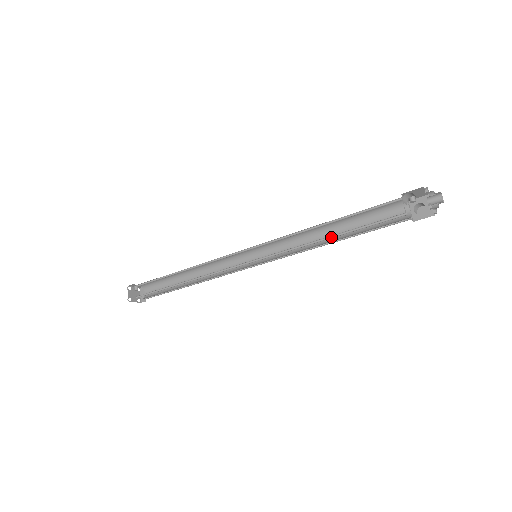
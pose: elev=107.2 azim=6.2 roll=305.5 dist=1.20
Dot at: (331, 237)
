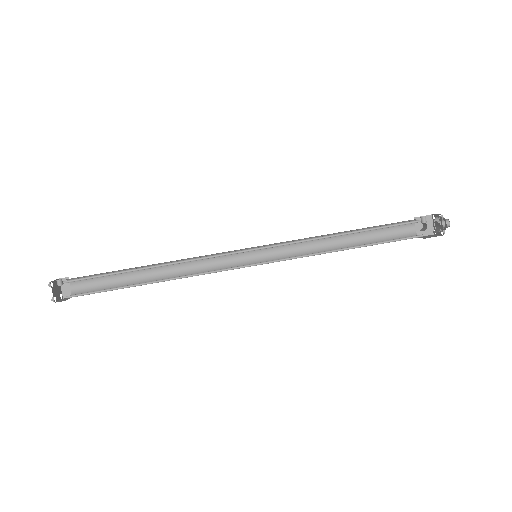
Dot at: (350, 248)
